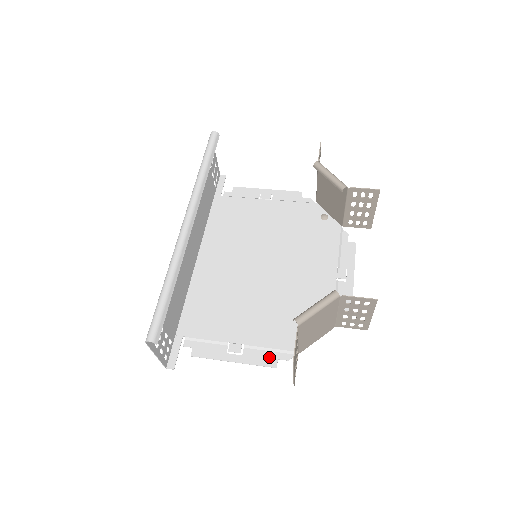
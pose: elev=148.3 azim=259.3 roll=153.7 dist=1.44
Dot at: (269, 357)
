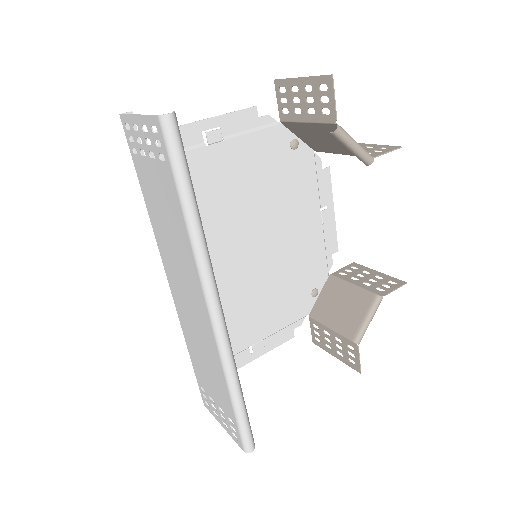
Dot at: (286, 333)
